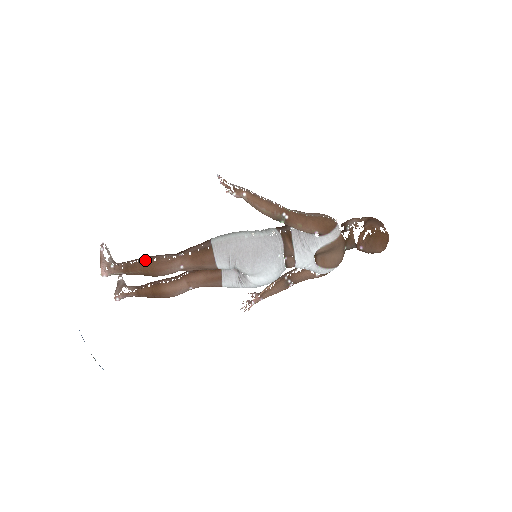
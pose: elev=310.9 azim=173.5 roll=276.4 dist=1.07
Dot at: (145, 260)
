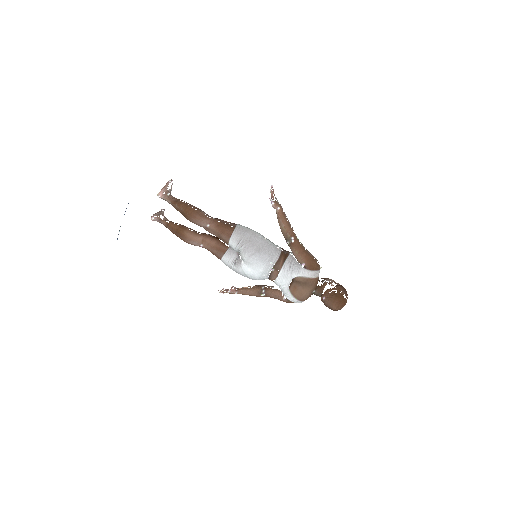
Dot at: (190, 205)
